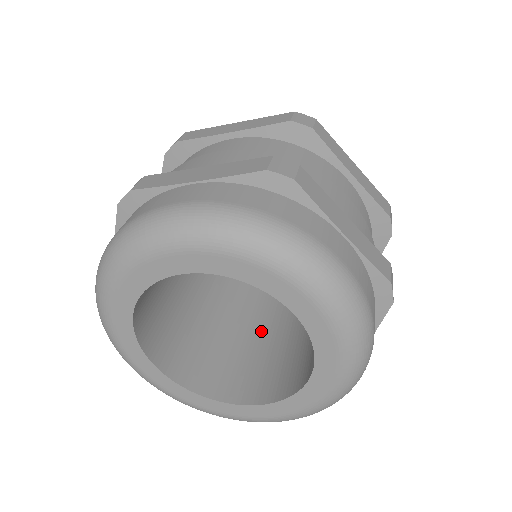
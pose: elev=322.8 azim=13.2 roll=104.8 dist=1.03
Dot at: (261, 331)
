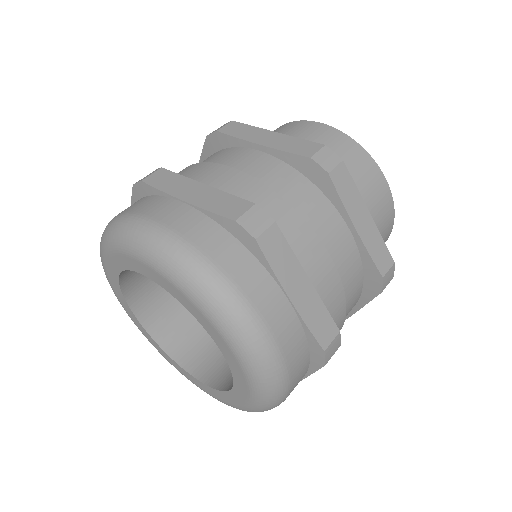
Dot at: occluded
